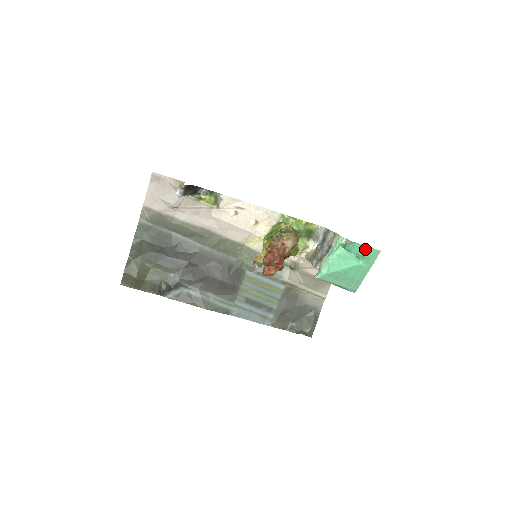
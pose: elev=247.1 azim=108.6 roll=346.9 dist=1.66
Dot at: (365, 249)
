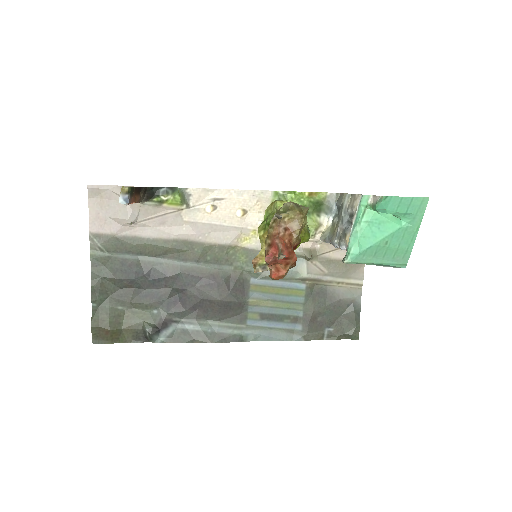
Dot at: (405, 202)
